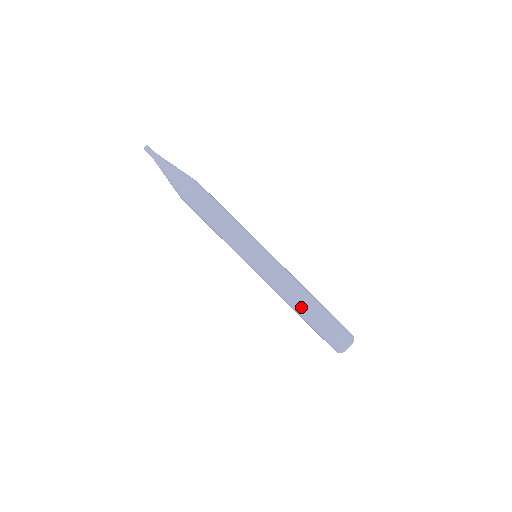
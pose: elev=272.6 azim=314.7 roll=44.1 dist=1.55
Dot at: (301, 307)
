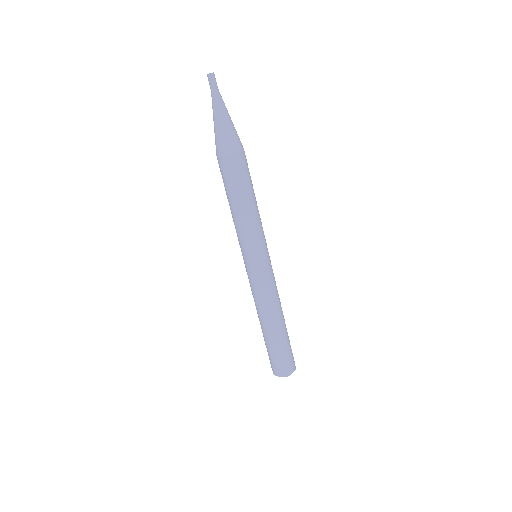
Dot at: (268, 326)
